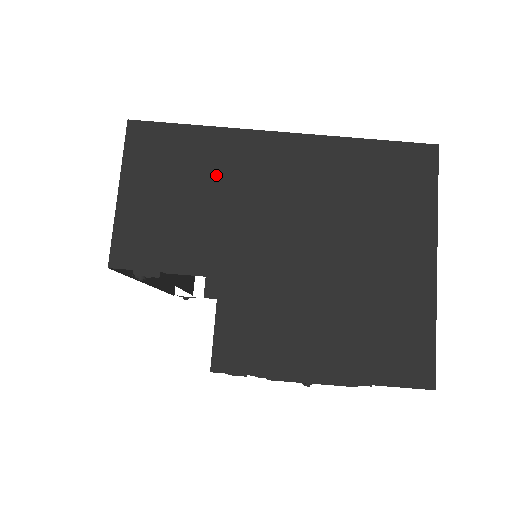
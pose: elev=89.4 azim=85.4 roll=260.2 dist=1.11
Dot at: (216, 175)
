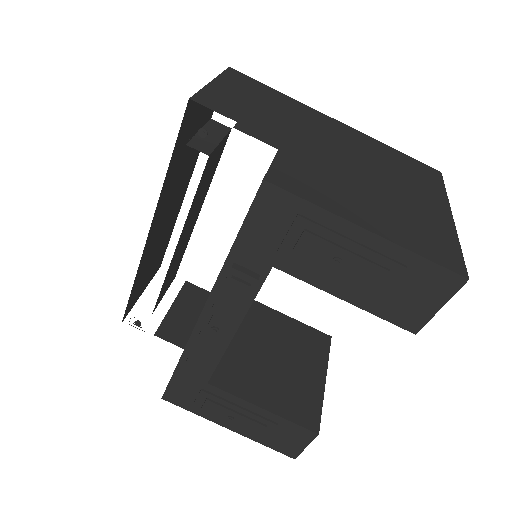
Dot at: (287, 110)
